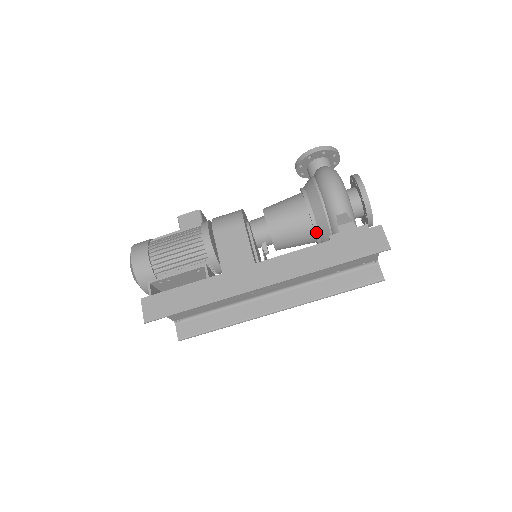
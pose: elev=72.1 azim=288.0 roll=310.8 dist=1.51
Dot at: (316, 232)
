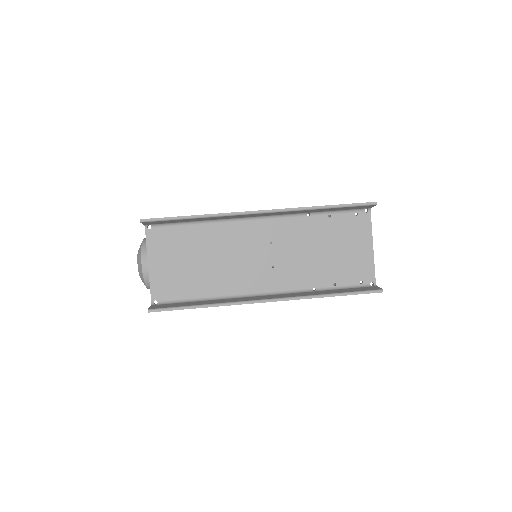
Dot at: occluded
